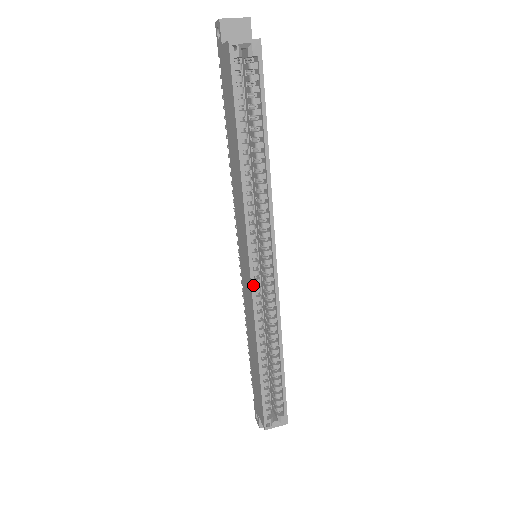
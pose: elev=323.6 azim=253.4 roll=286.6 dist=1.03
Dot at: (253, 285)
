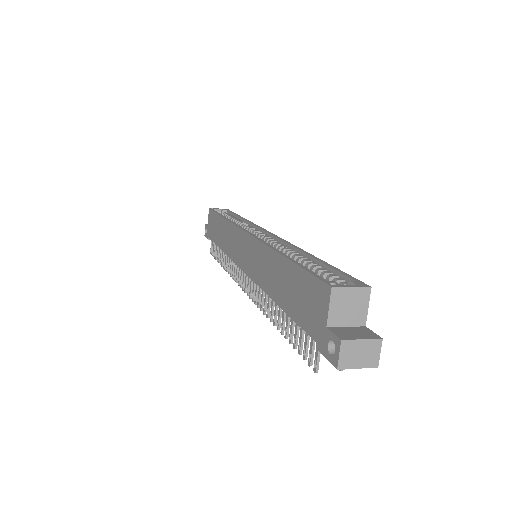
Dot at: (252, 235)
